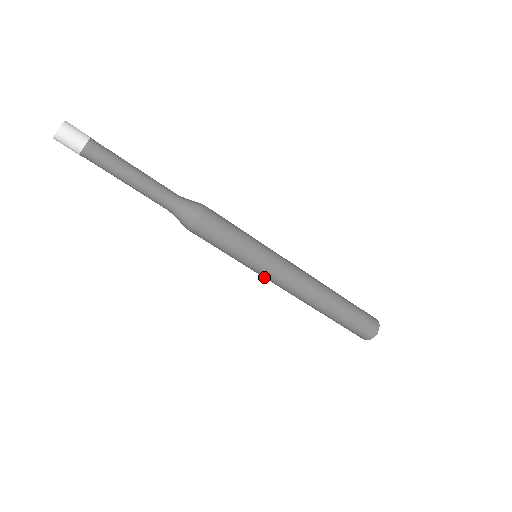
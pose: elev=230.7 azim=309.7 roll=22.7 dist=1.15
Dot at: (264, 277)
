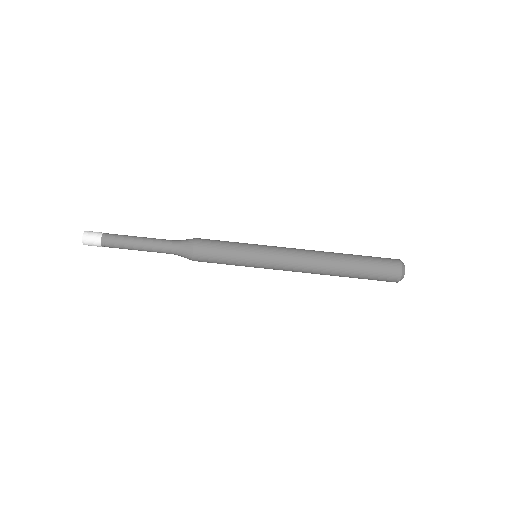
Dot at: (271, 268)
